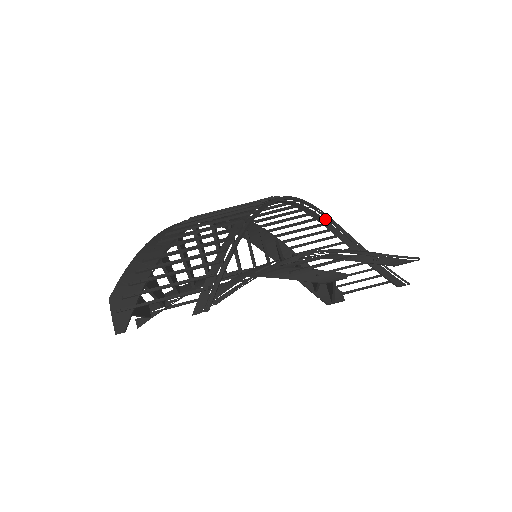
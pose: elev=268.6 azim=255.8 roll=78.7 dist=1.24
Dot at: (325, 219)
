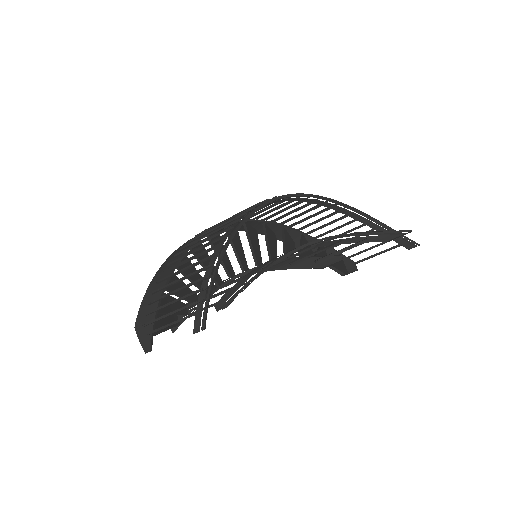
Dot at: (321, 201)
